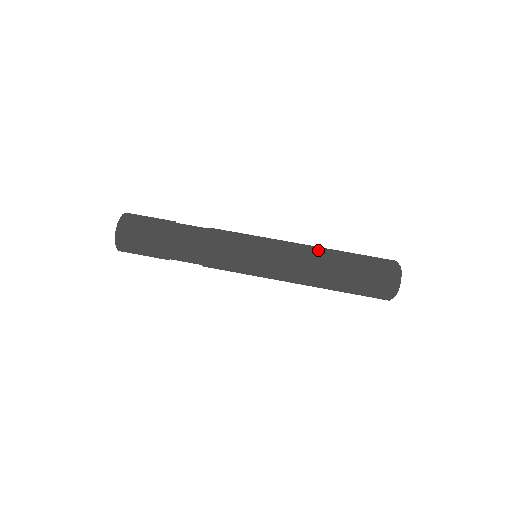
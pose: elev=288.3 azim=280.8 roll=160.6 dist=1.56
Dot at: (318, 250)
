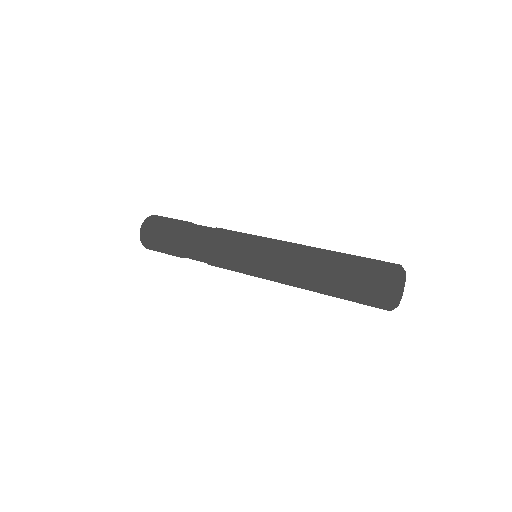
Dot at: (313, 247)
